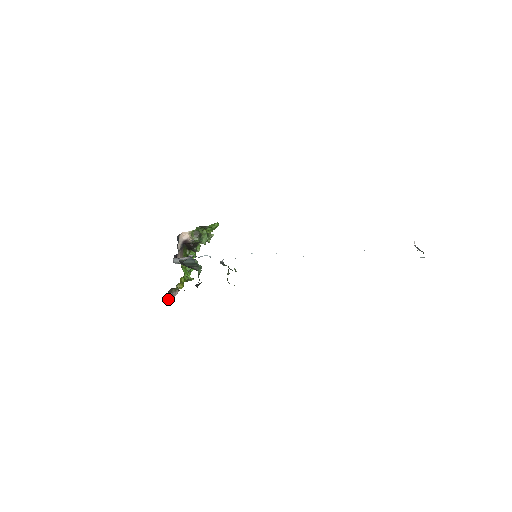
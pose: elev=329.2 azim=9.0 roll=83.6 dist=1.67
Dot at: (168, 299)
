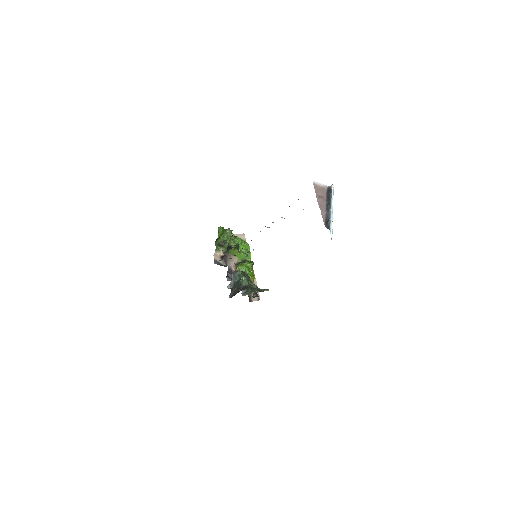
Dot at: (254, 300)
